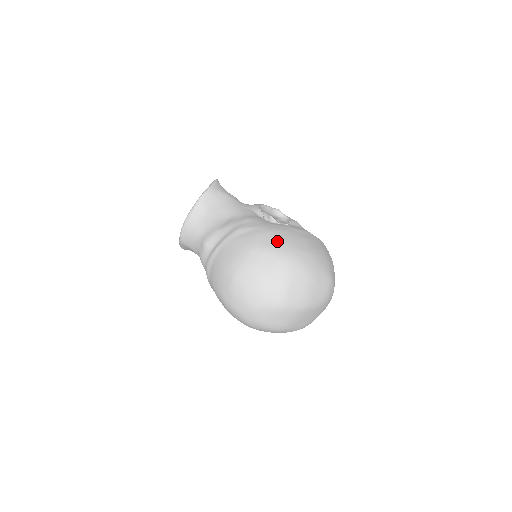
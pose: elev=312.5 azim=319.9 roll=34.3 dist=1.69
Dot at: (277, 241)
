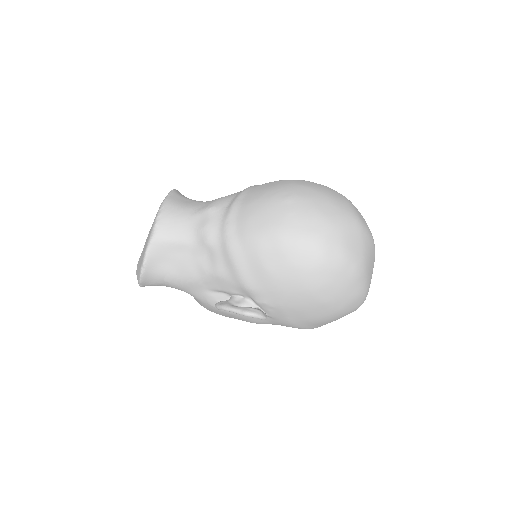
Dot at: occluded
